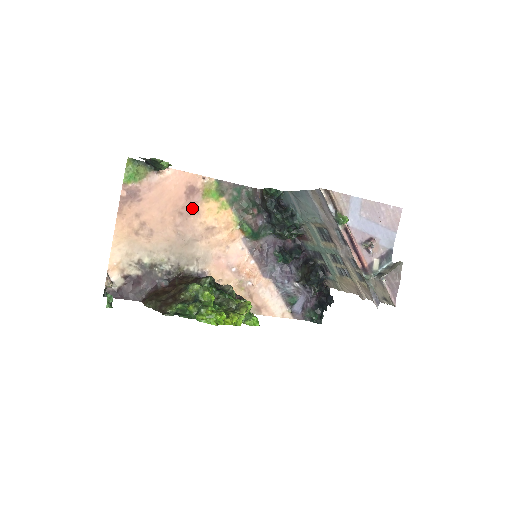
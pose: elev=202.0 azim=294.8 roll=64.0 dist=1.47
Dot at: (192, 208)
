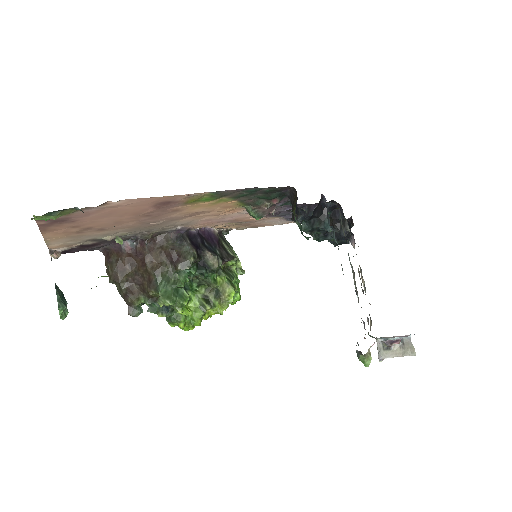
Dot at: (166, 210)
